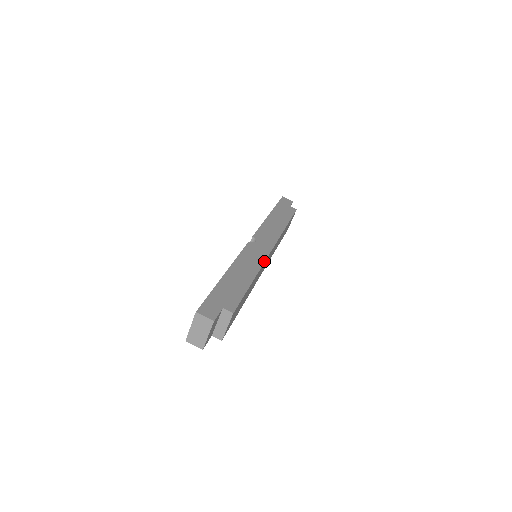
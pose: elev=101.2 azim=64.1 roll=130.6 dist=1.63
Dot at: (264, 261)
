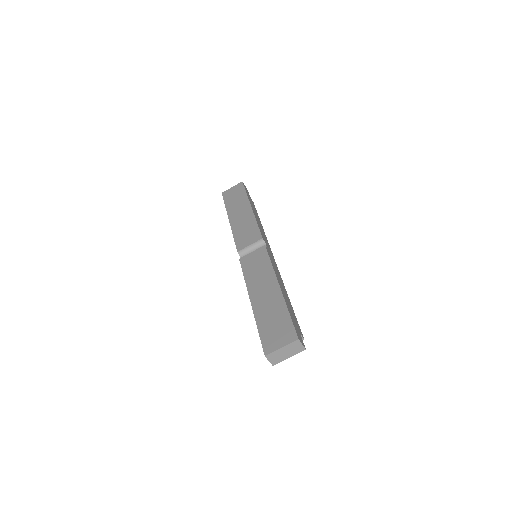
Dot at: occluded
